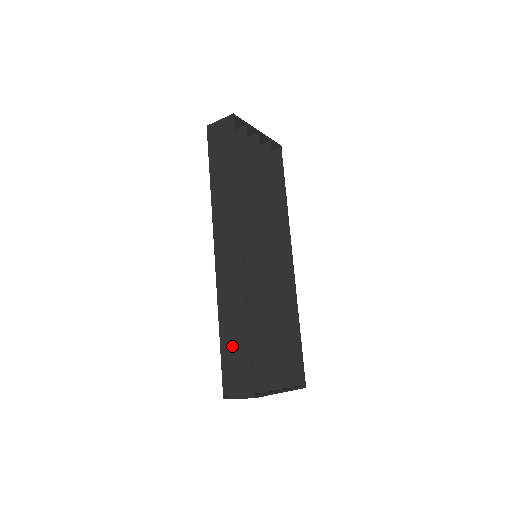
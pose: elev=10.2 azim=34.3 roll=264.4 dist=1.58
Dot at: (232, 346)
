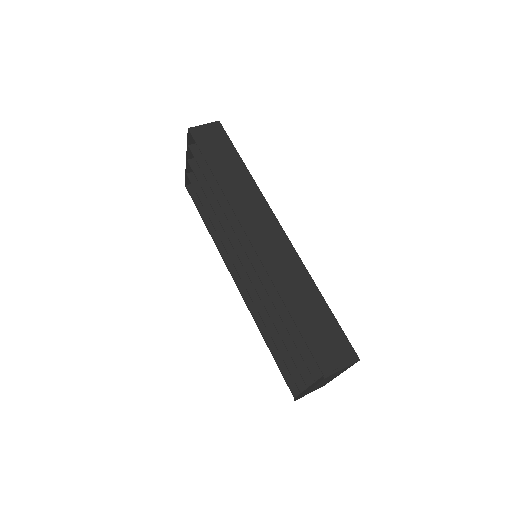
Dot at: (311, 320)
